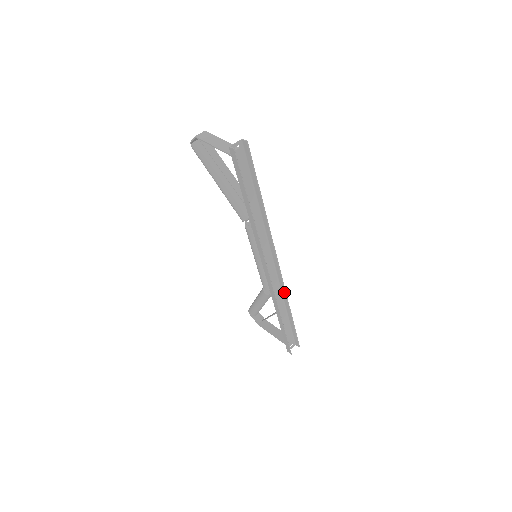
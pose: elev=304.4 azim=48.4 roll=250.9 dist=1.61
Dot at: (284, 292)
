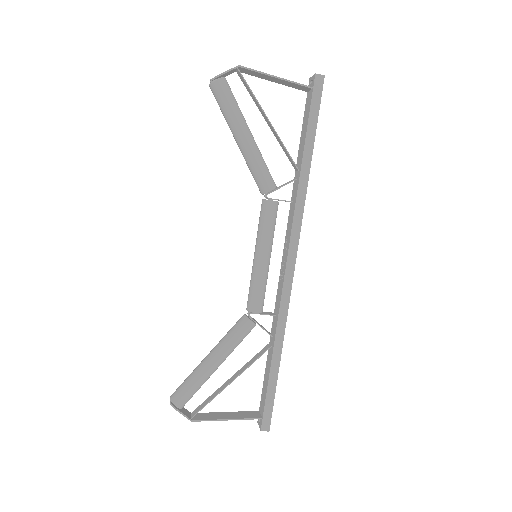
Dot at: occluded
